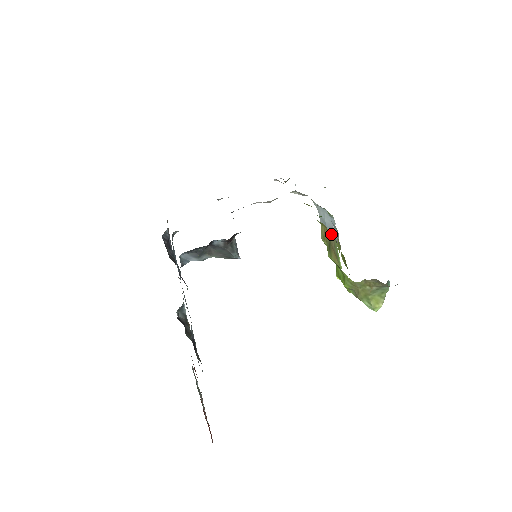
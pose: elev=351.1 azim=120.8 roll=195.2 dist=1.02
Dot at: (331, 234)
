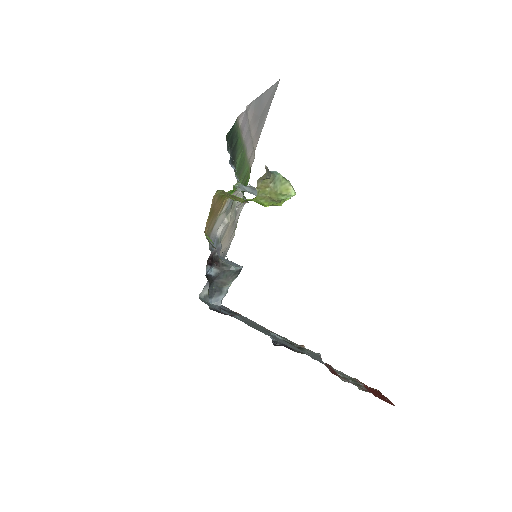
Dot at: (223, 192)
